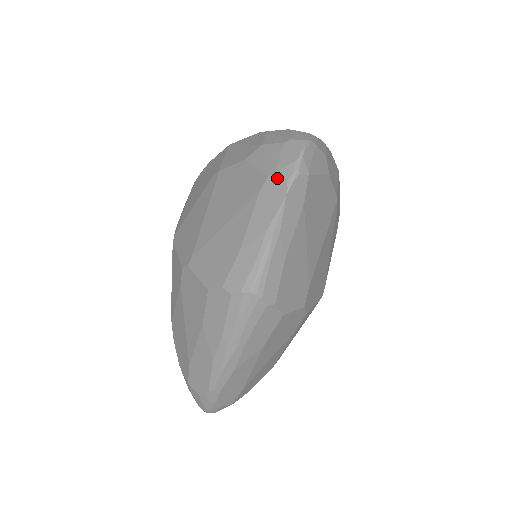
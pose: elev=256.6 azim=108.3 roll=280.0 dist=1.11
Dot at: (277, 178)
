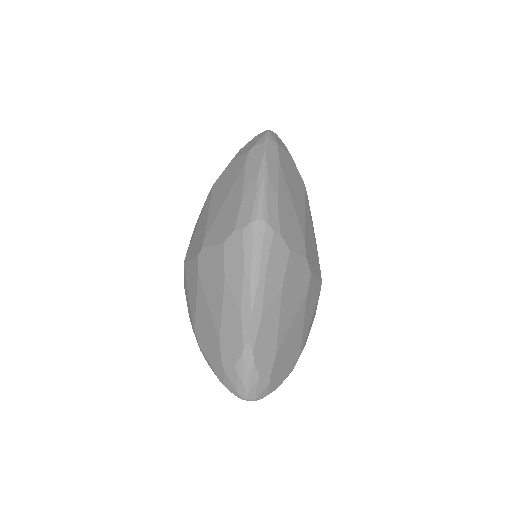
Dot at: (256, 147)
